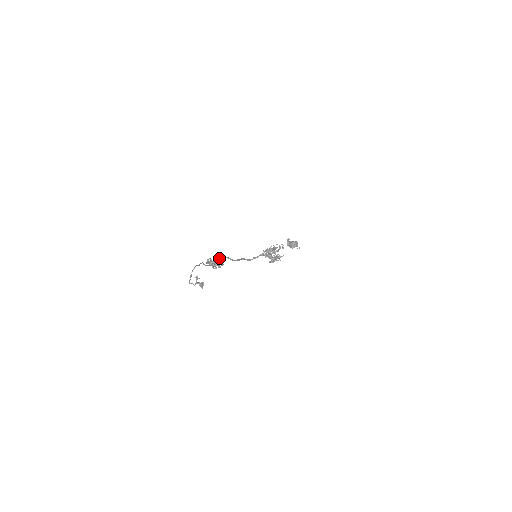
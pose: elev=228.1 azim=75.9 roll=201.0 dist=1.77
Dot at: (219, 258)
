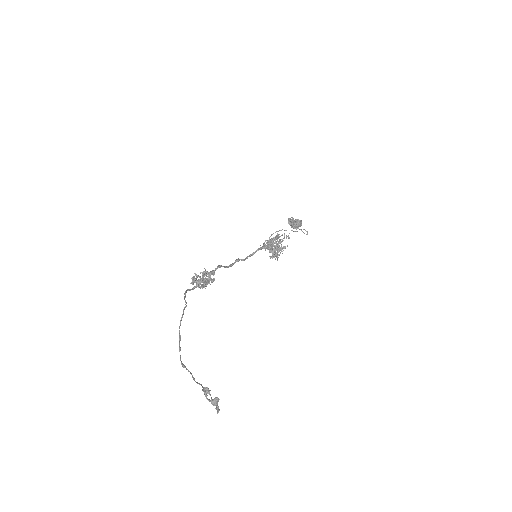
Dot at: (209, 273)
